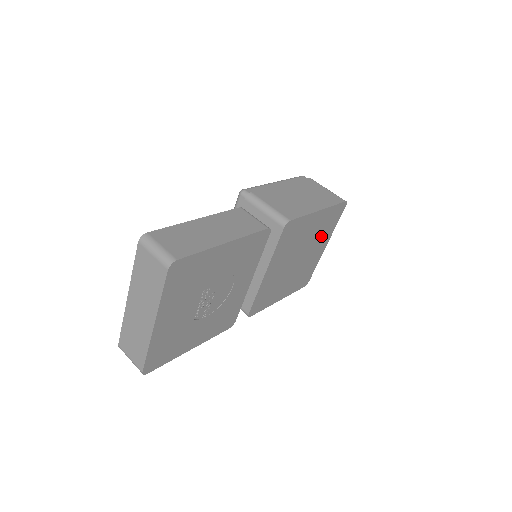
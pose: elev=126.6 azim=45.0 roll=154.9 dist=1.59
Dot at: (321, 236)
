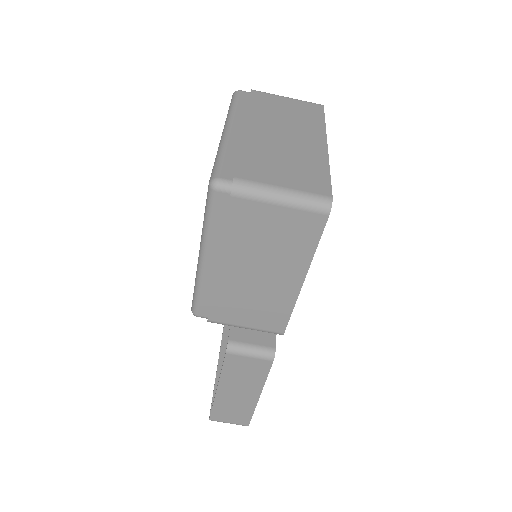
Dot at: occluded
